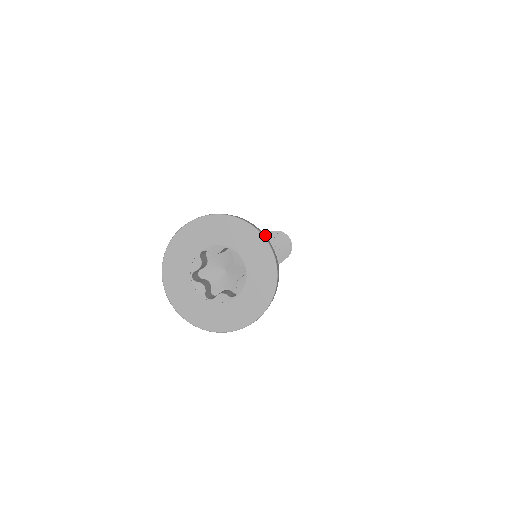
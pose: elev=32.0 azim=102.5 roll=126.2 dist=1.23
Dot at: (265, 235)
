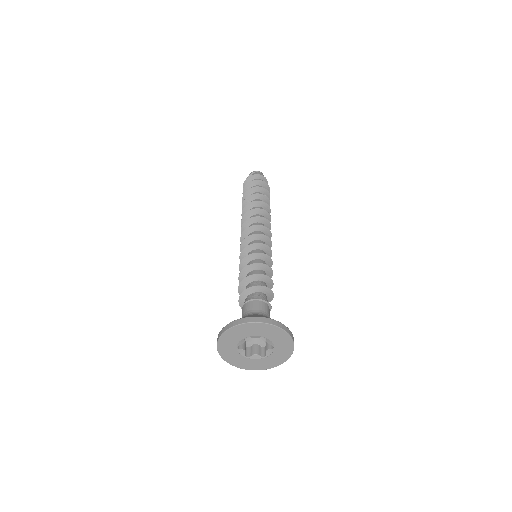
Dot at: (262, 234)
